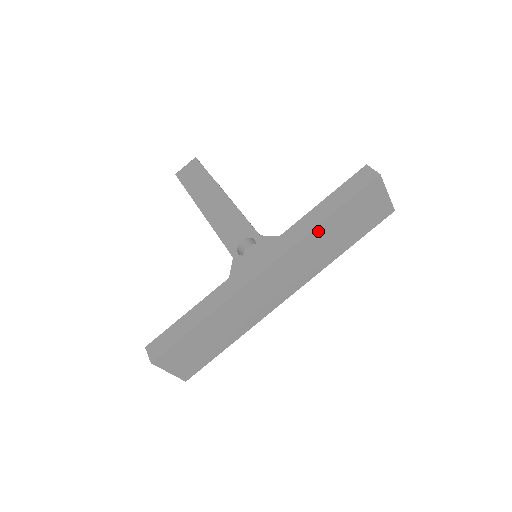
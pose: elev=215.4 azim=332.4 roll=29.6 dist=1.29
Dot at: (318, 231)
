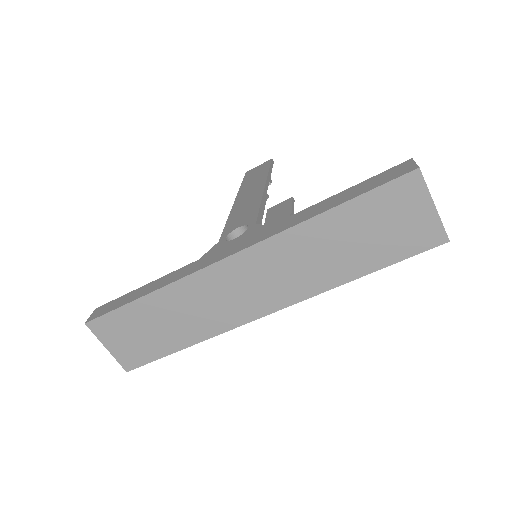
Dot at: (312, 227)
